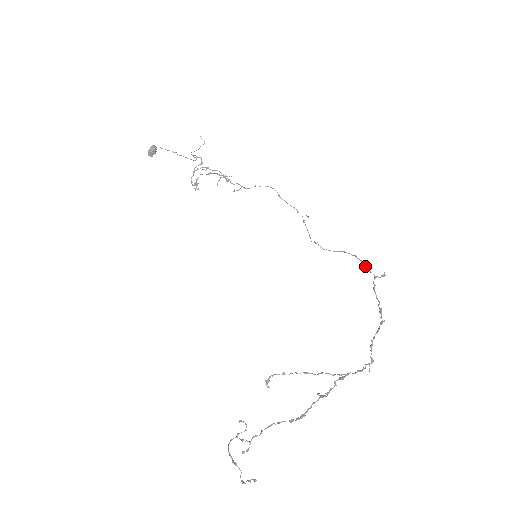
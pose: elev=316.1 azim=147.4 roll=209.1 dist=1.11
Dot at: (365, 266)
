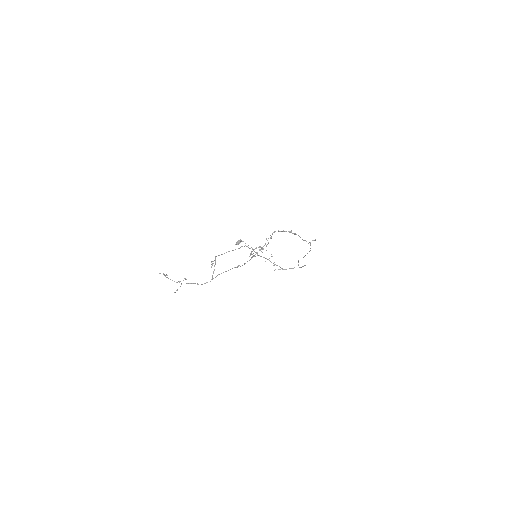
Dot at: (310, 244)
